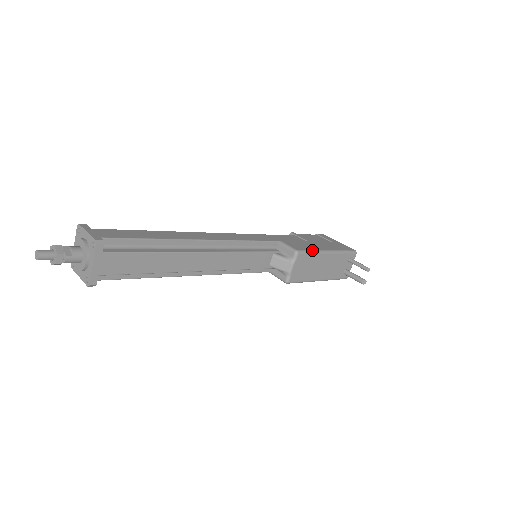
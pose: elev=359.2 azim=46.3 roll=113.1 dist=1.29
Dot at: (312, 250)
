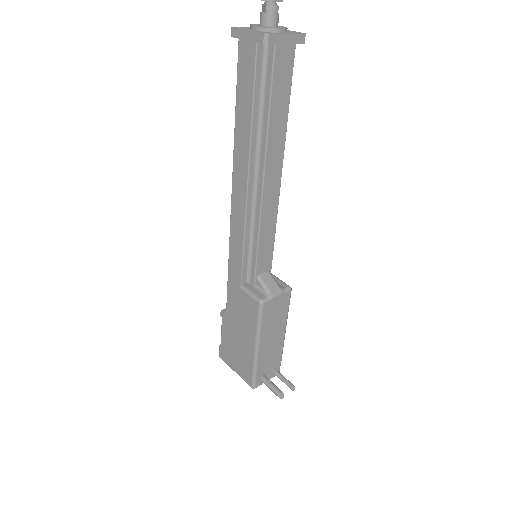
Dot at: (288, 308)
